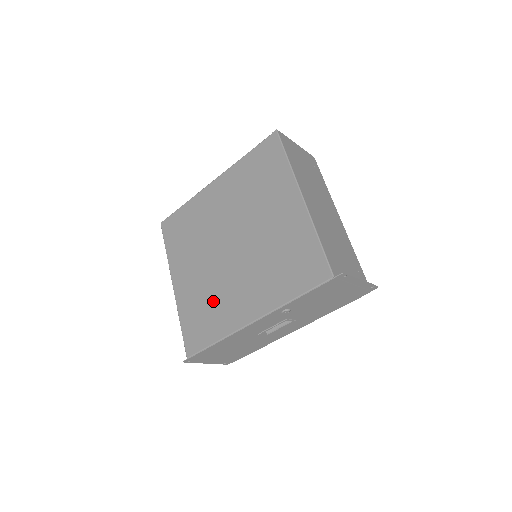
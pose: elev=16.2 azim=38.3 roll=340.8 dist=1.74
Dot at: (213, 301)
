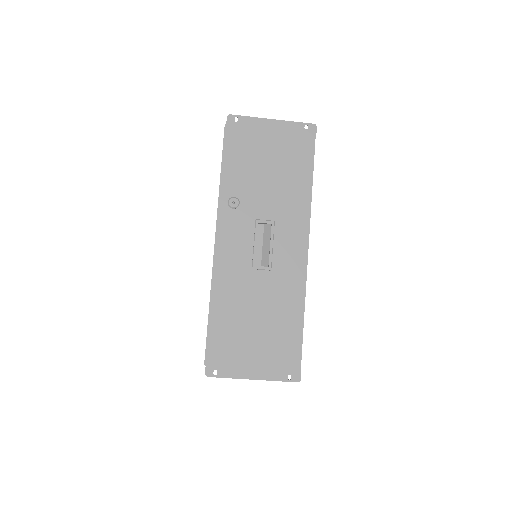
Dot at: occluded
